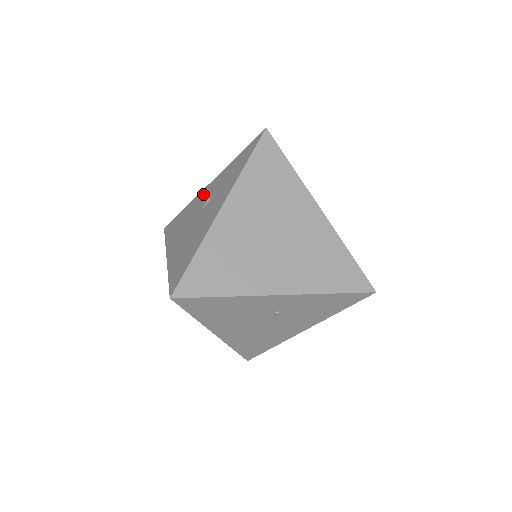
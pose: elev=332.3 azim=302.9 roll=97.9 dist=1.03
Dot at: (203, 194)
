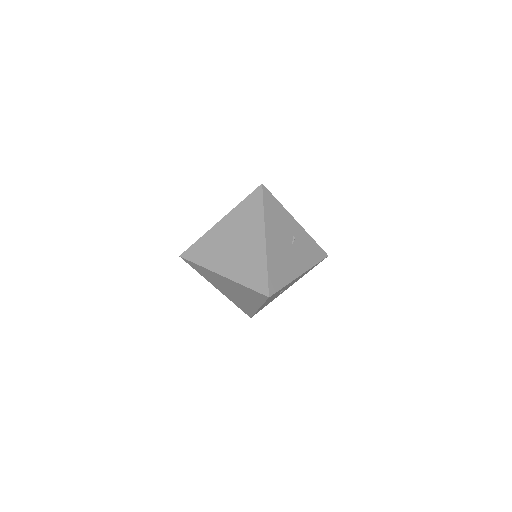
Dot at: occluded
